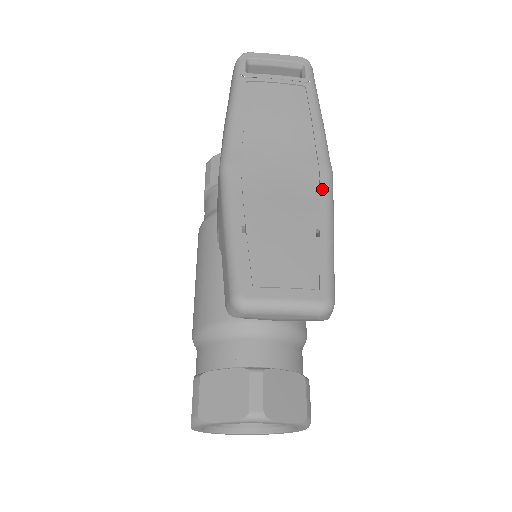
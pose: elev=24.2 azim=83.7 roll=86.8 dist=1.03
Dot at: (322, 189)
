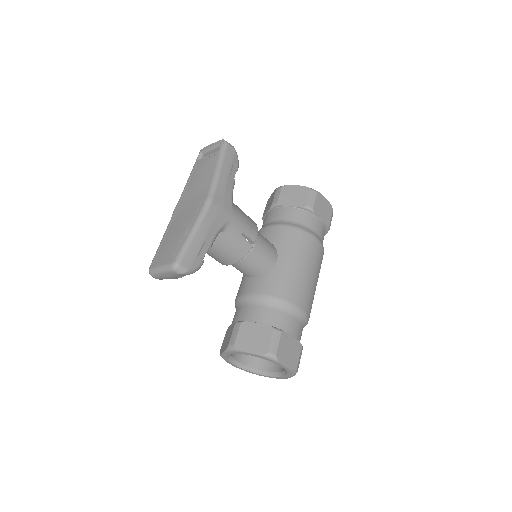
Dot at: (200, 210)
